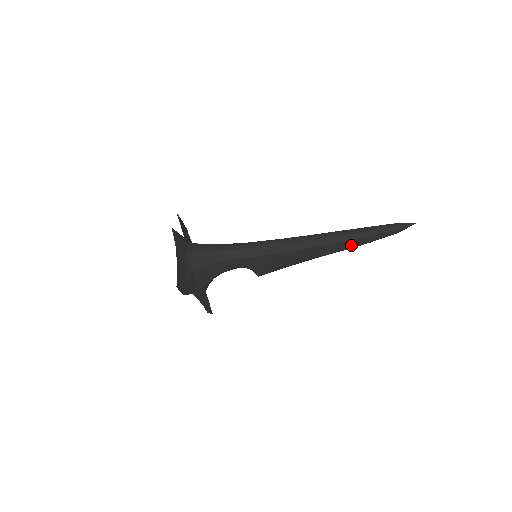
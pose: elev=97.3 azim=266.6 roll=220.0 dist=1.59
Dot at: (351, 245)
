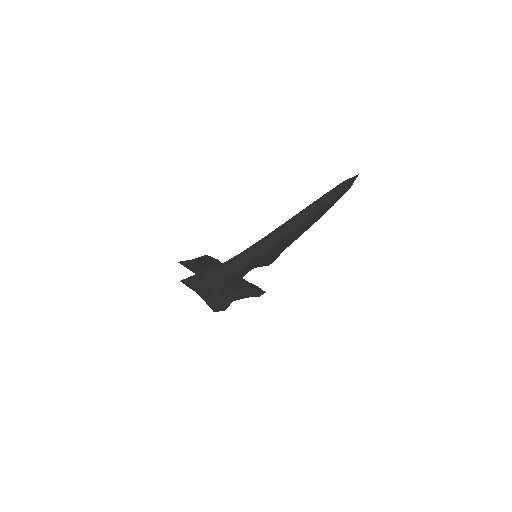
Dot at: (318, 216)
